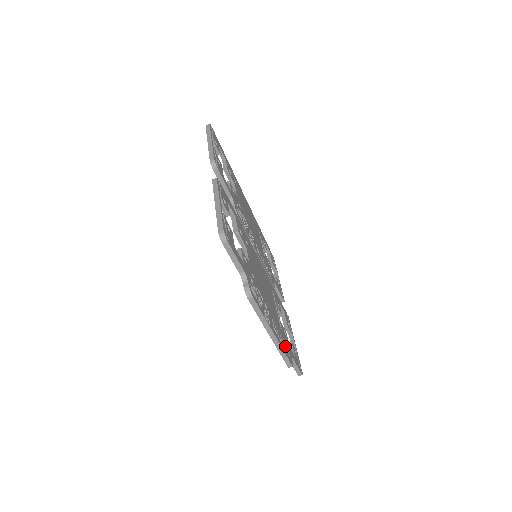
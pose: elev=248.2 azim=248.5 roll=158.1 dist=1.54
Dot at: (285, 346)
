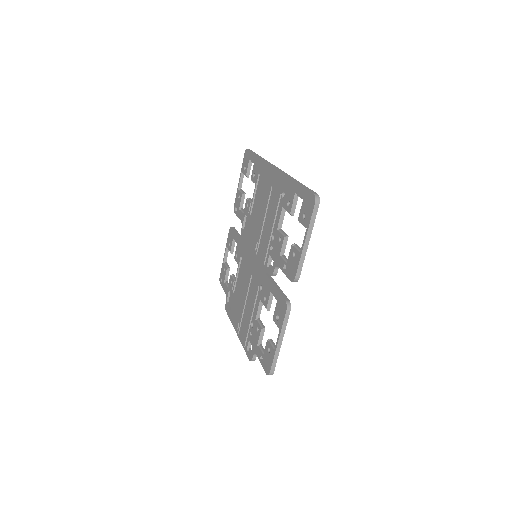
Dot at: occluded
